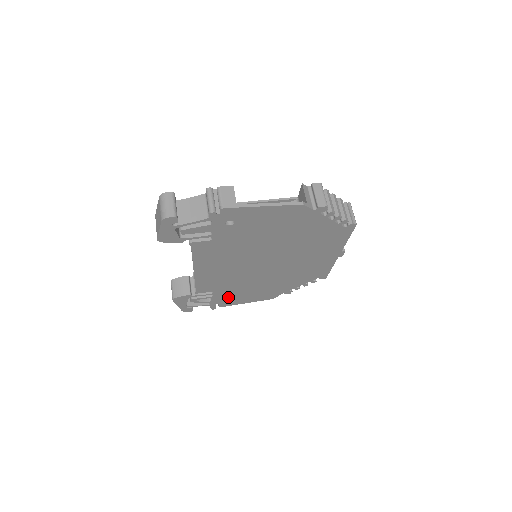
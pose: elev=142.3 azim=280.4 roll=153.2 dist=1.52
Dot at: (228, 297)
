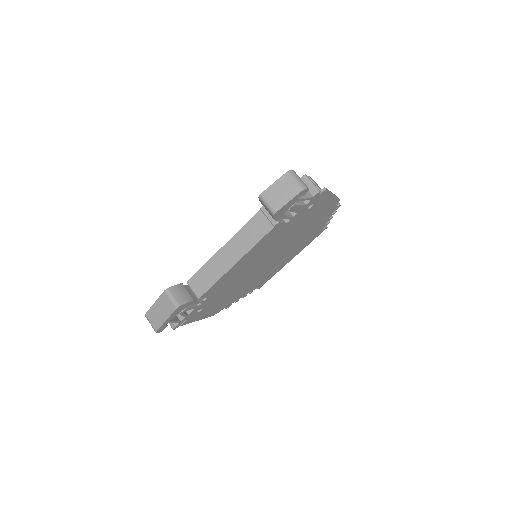
Dot at: (202, 309)
